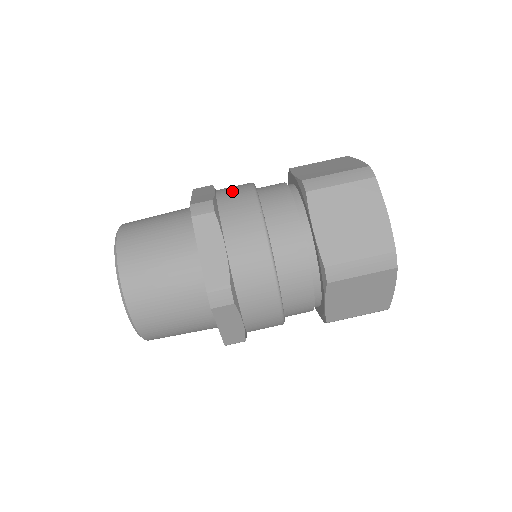
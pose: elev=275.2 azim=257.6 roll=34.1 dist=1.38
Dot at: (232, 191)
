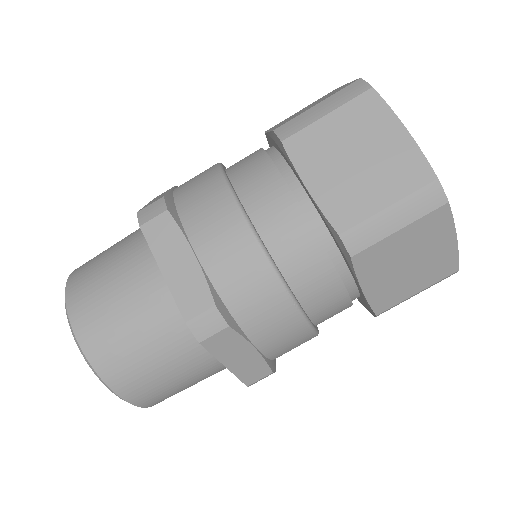
Dot at: (225, 256)
